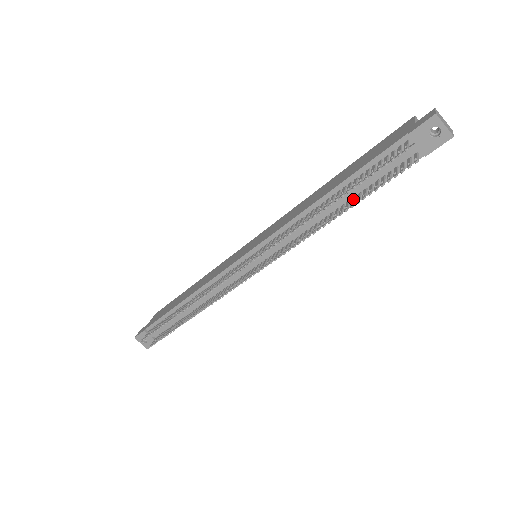
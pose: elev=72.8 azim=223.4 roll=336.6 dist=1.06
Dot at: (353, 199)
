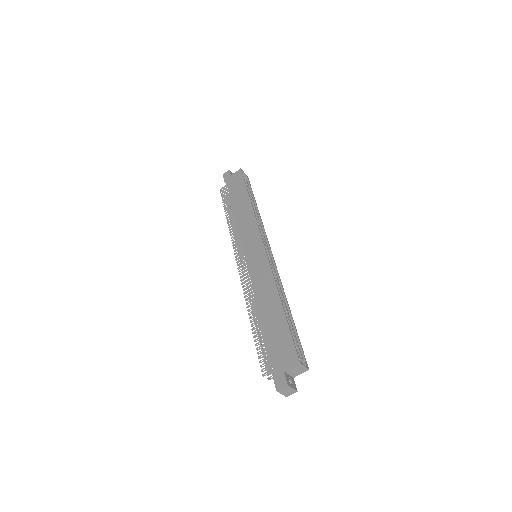
Dot at: occluded
